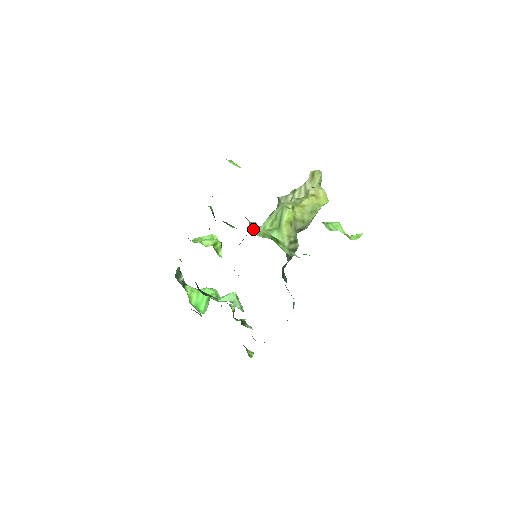
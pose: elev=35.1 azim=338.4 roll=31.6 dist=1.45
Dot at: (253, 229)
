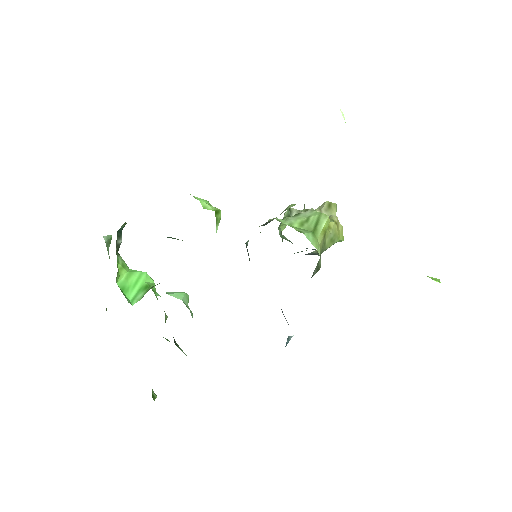
Dot at: occluded
